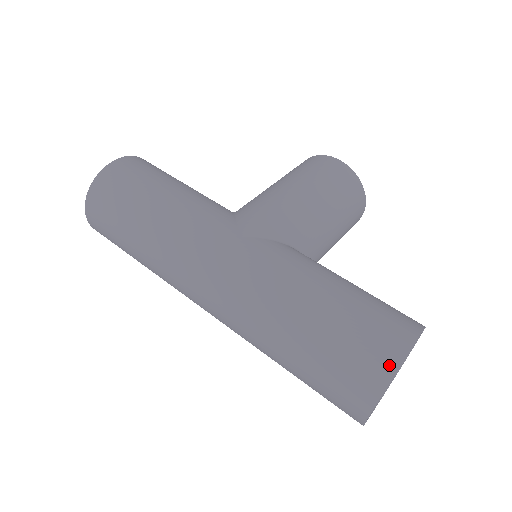
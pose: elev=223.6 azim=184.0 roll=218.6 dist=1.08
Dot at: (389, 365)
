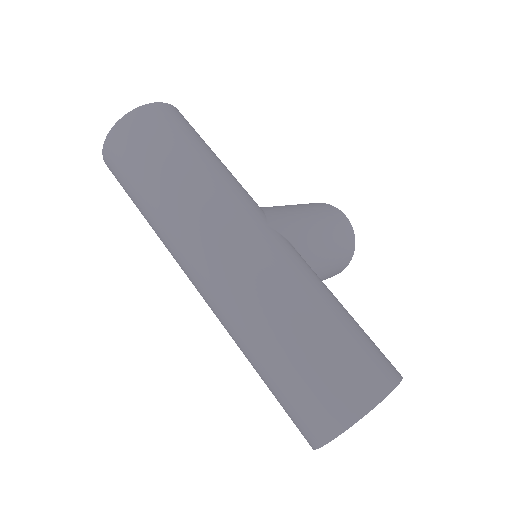
Dot at: (378, 392)
